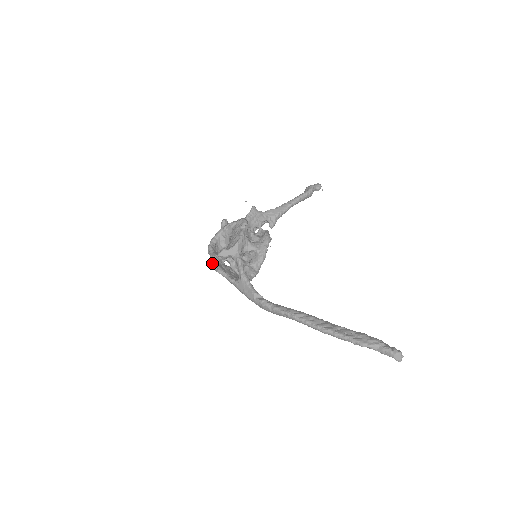
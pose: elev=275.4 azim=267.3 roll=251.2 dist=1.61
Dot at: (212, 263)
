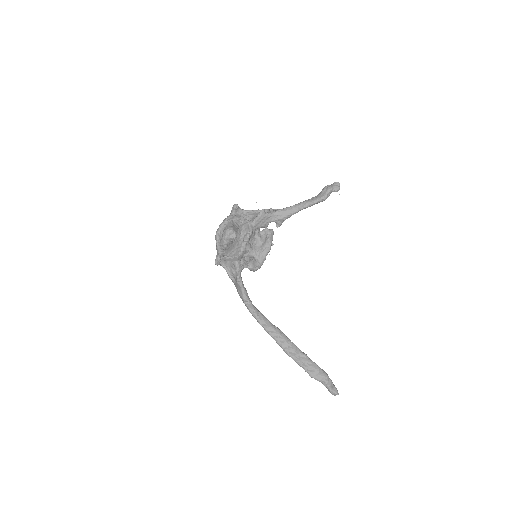
Dot at: occluded
